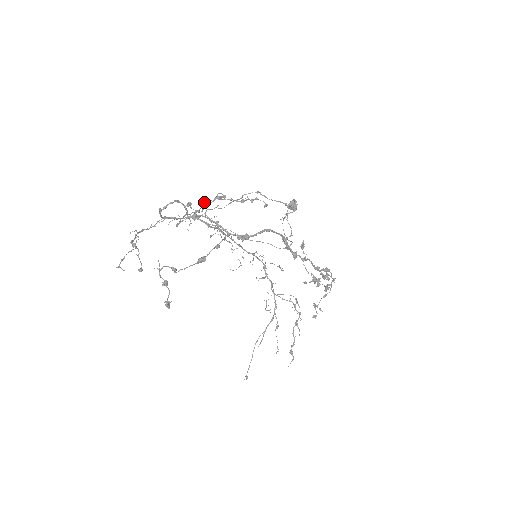
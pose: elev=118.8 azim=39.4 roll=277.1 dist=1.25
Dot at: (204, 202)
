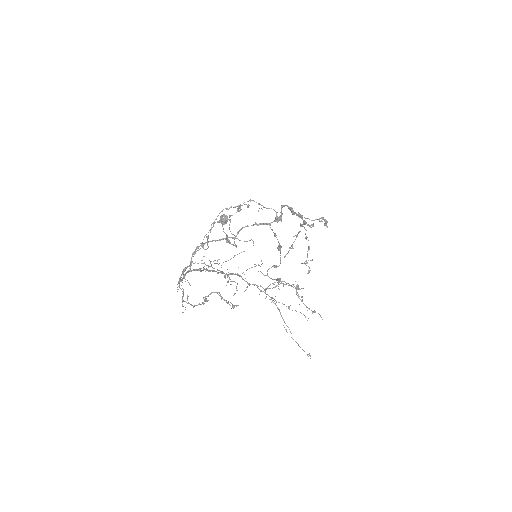
Dot at: (207, 239)
